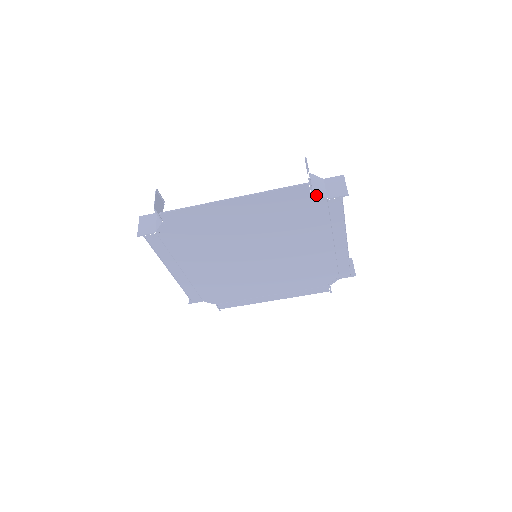
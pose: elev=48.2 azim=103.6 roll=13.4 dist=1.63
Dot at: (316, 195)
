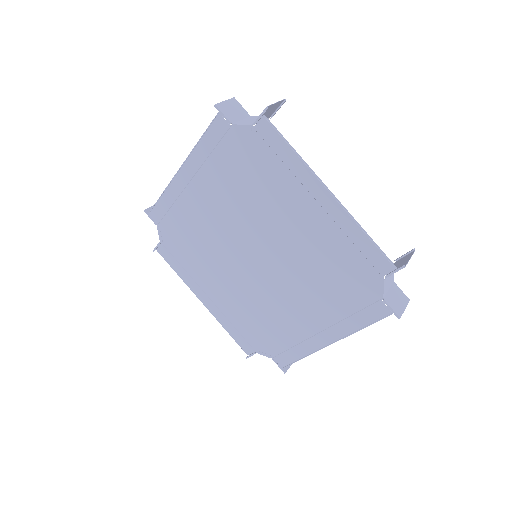
Dot at: (238, 126)
